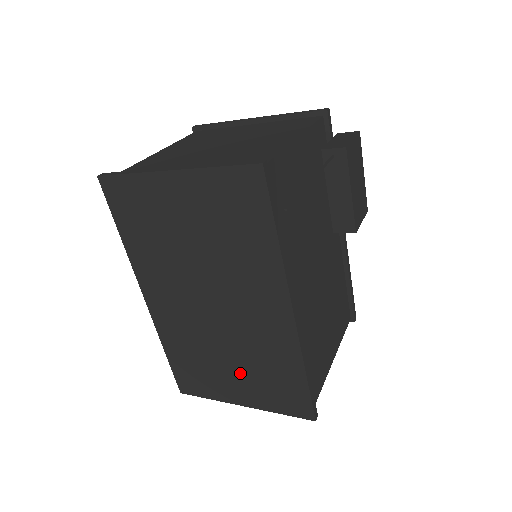
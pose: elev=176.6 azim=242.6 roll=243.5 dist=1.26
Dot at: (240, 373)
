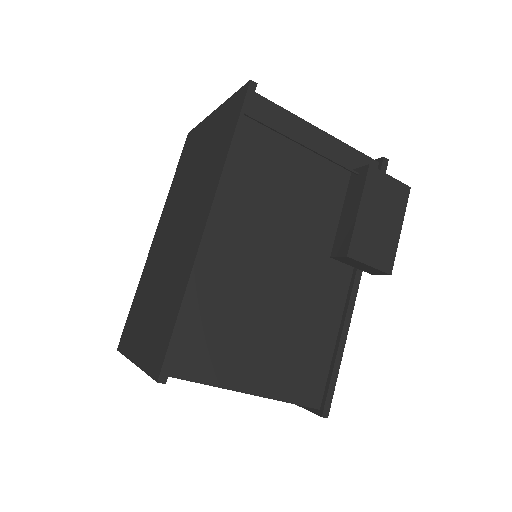
Dot at: (152, 313)
